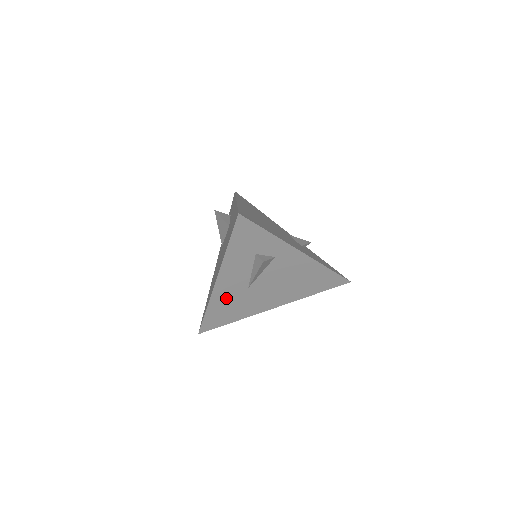
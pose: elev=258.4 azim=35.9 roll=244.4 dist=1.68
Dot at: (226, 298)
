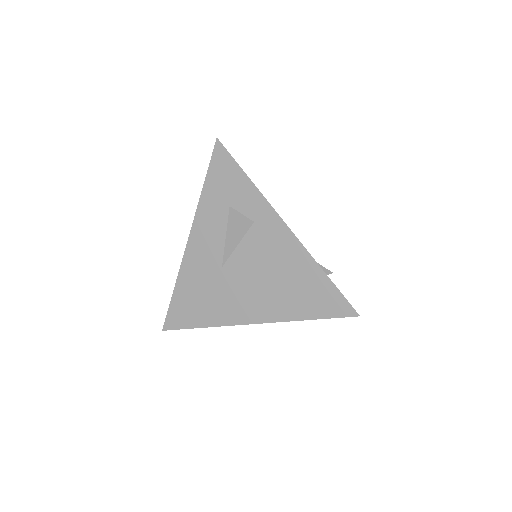
Dot at: (197, 276)
